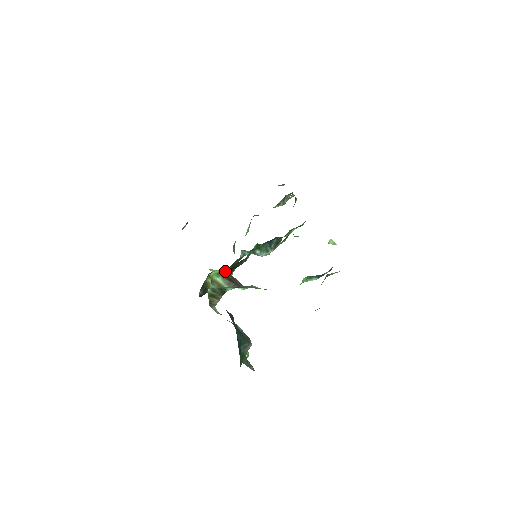
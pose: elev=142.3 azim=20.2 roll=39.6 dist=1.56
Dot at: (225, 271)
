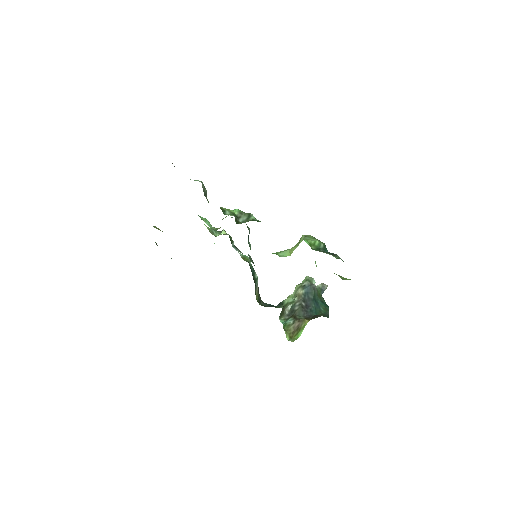
Dot at: occluded
